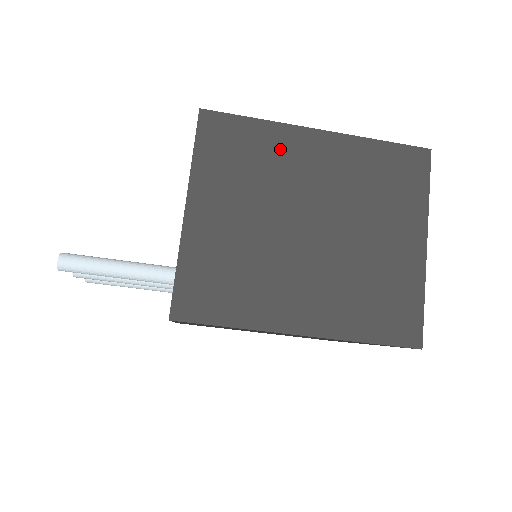
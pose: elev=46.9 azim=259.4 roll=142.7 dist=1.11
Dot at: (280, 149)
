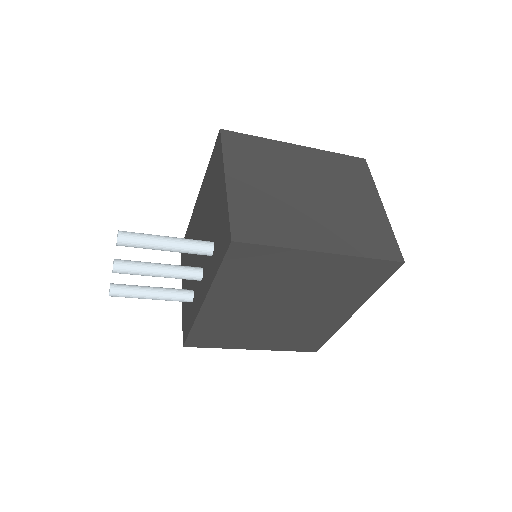
Dot at: (277, 152)
